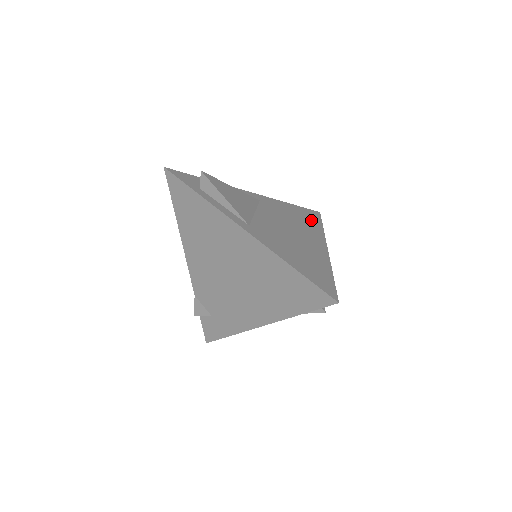
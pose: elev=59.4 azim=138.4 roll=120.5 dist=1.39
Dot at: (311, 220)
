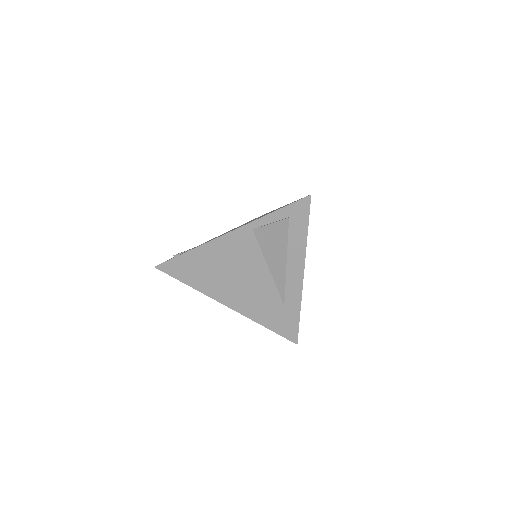
Dot at: occluded
